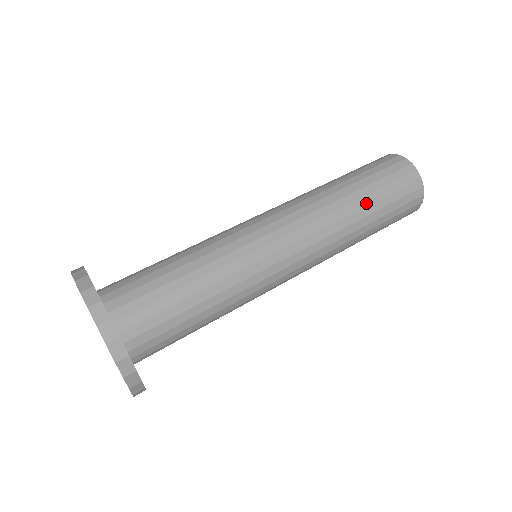
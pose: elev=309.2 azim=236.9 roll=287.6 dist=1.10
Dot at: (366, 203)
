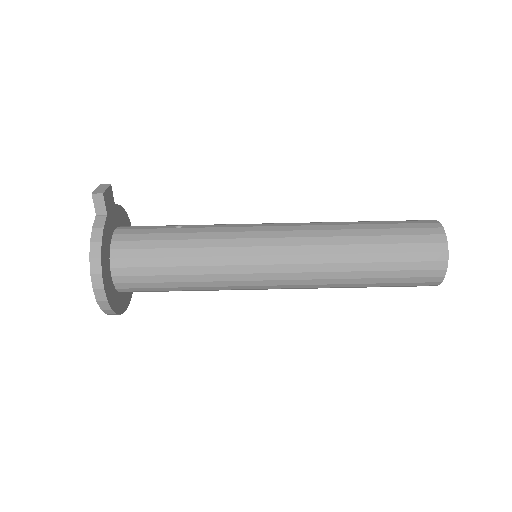
Dot at: (365, 287)
